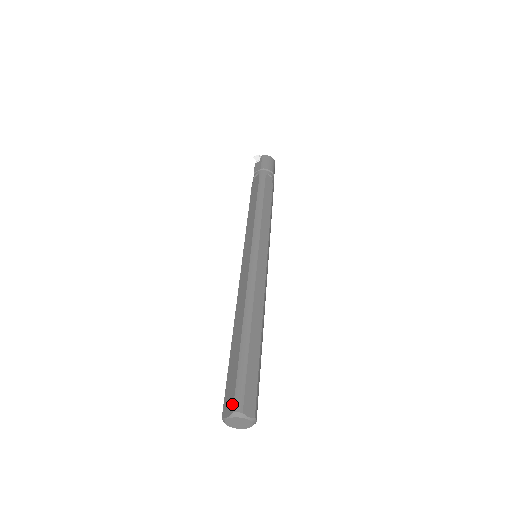
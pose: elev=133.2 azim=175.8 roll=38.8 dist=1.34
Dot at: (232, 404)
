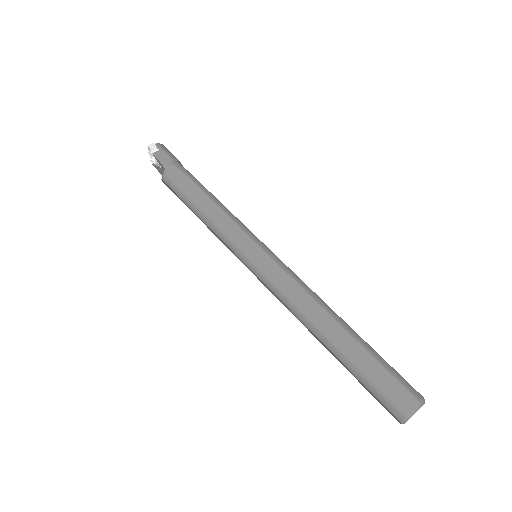
Dot at: (411, 396)
